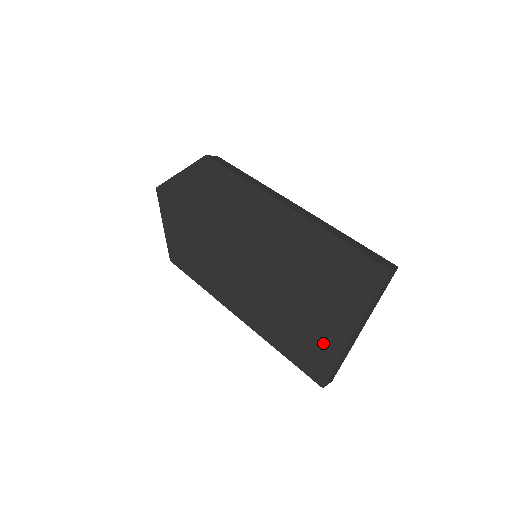
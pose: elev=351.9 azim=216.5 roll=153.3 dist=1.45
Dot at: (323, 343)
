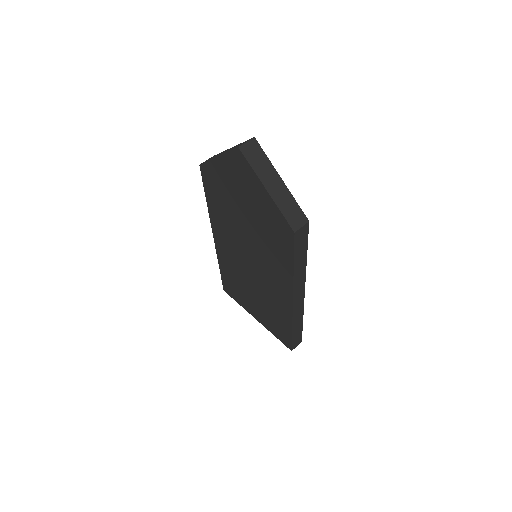
Dot at: (241, 299)
